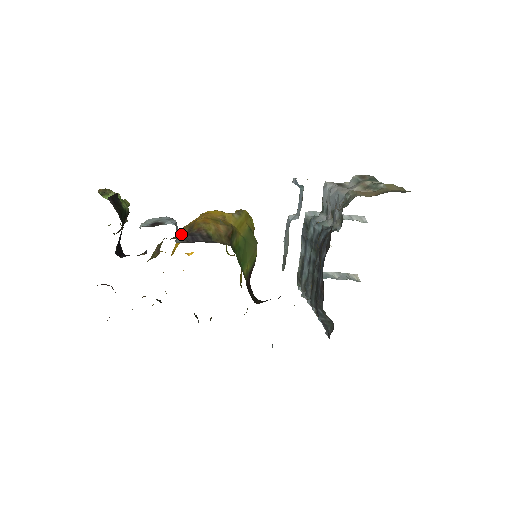
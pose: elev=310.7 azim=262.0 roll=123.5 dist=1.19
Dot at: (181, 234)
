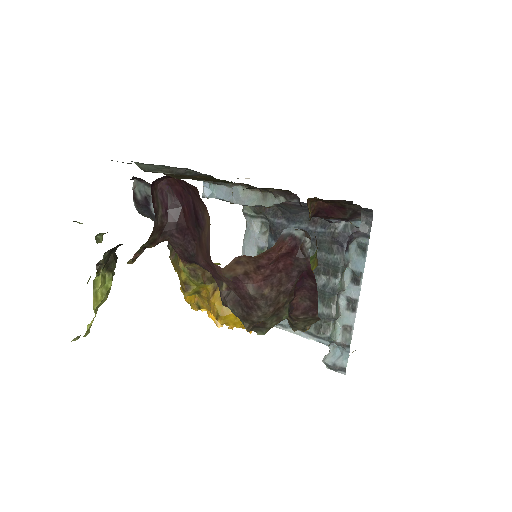
Dot at: occluded
